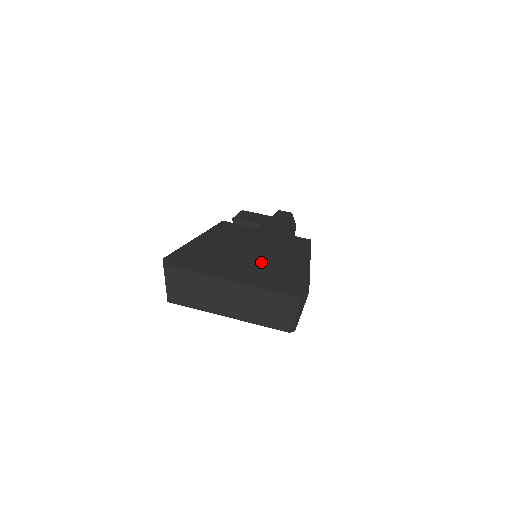
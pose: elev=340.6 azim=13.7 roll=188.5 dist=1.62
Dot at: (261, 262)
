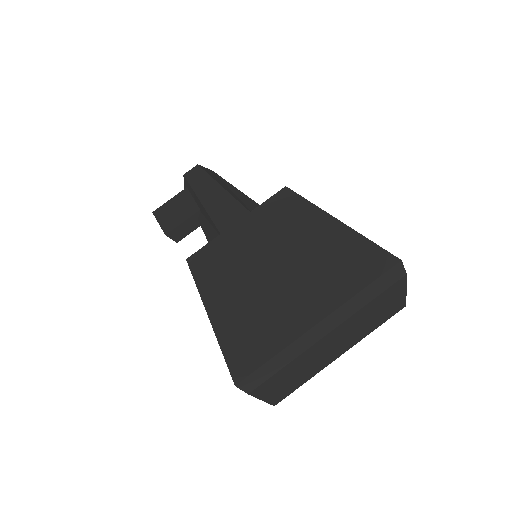
Dot at: (306, 273)
